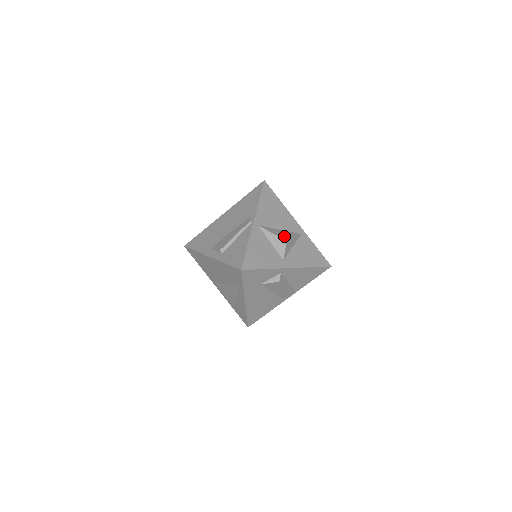
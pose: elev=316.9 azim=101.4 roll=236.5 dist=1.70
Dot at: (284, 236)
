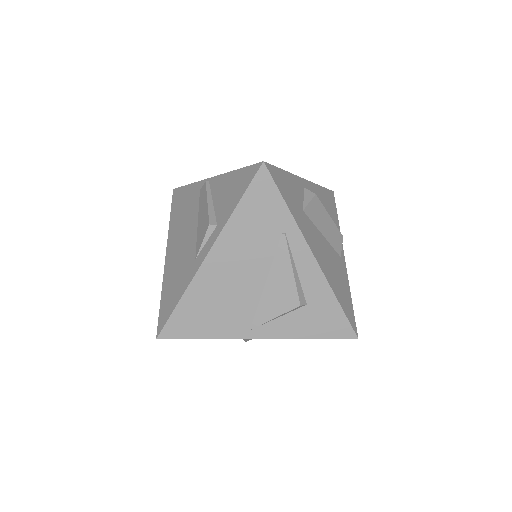
Dot at: occluded
